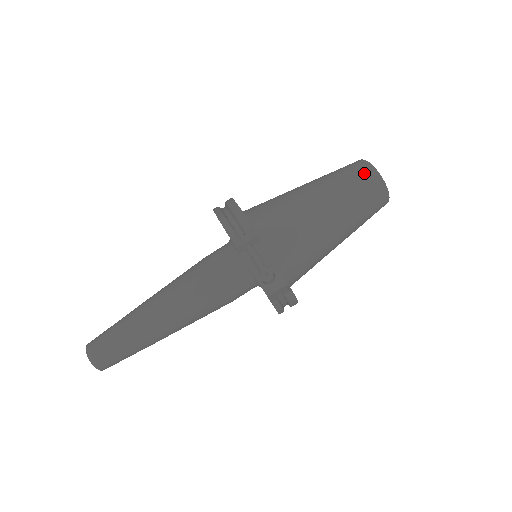
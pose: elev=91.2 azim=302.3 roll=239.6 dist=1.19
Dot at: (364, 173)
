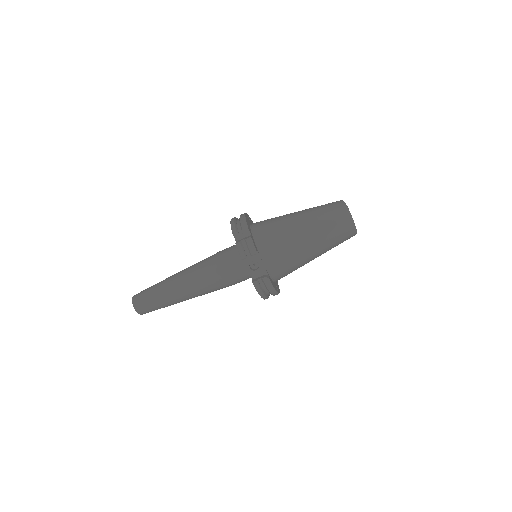
Dot at: (337, 207)
